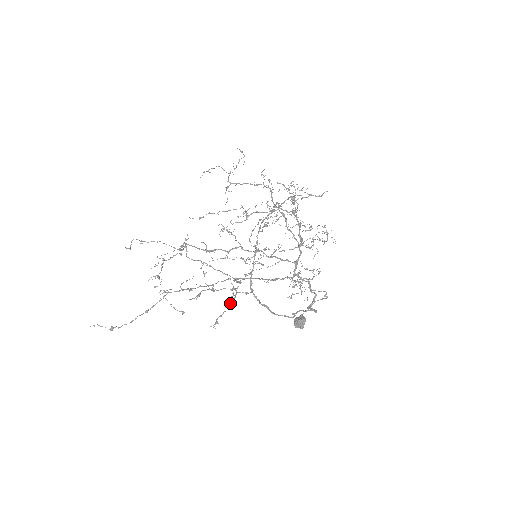
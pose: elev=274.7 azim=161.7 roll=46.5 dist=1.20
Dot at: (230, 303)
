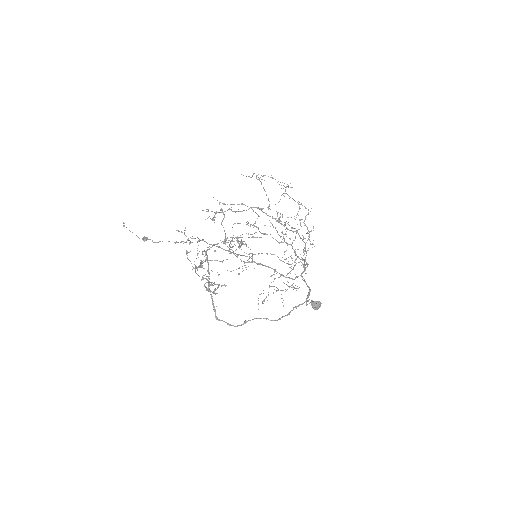
Dot at: (219, 284)
